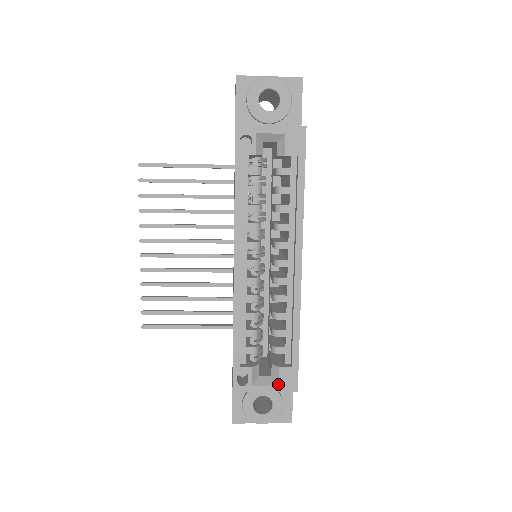
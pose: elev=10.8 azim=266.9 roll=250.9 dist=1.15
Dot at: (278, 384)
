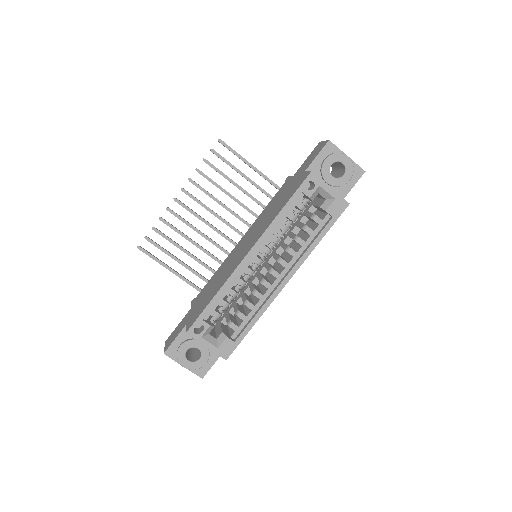
Dot at: (218, 347)
